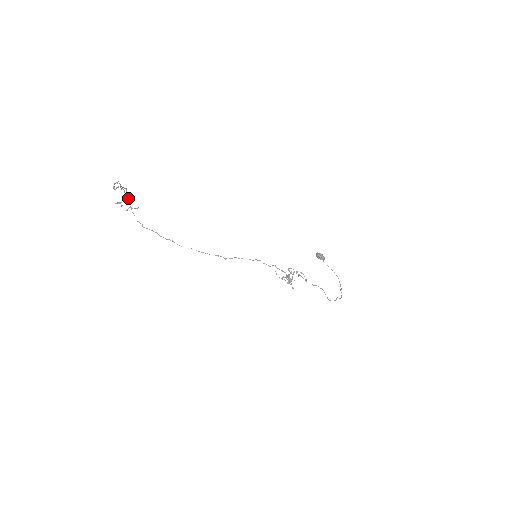
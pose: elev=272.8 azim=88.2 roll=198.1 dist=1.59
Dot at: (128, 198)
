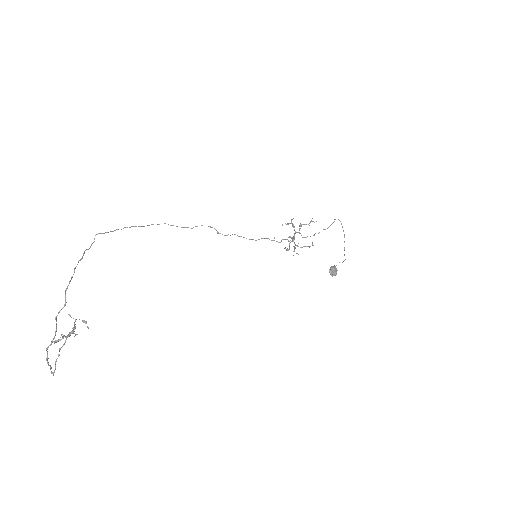
Dot at: occluded
